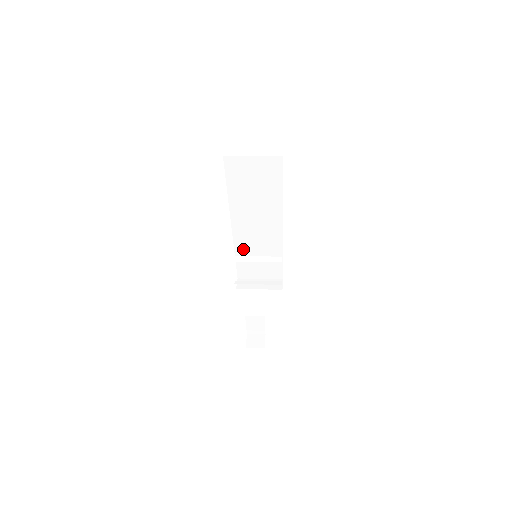
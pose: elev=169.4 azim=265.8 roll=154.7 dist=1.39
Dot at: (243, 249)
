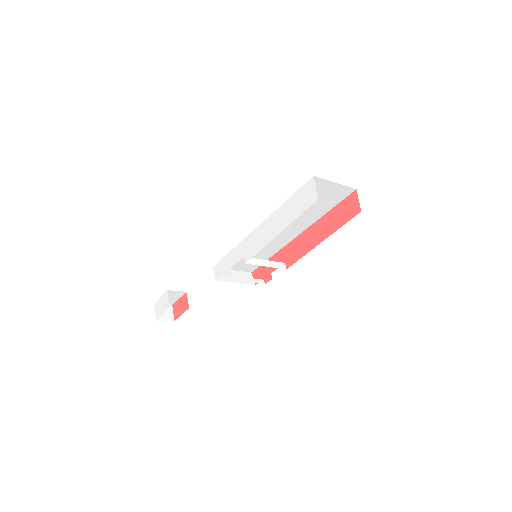
Dot at: occluded
